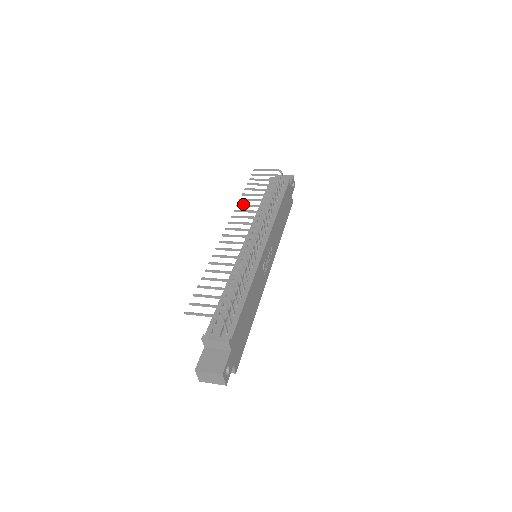
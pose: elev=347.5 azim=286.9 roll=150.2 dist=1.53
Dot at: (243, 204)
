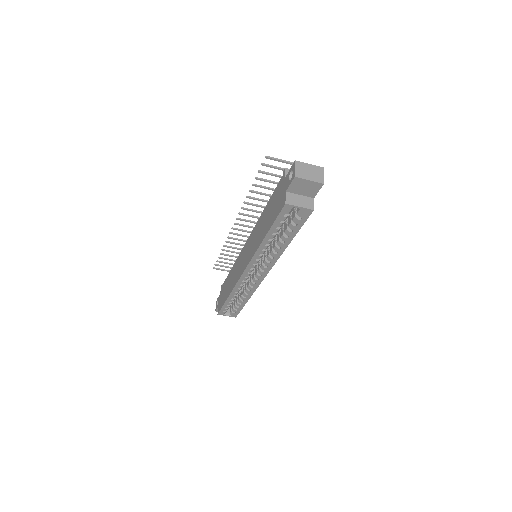
Dot at: (231, 242)
